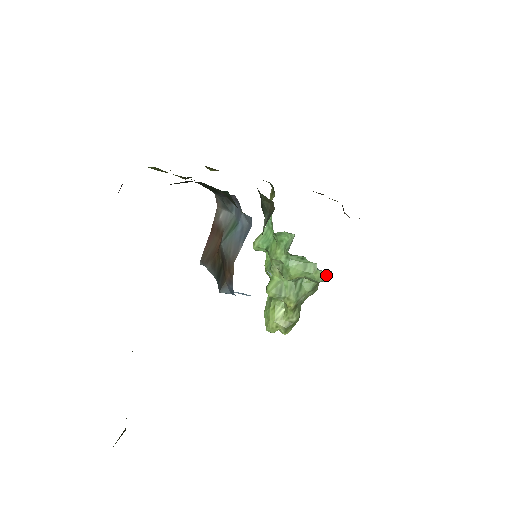
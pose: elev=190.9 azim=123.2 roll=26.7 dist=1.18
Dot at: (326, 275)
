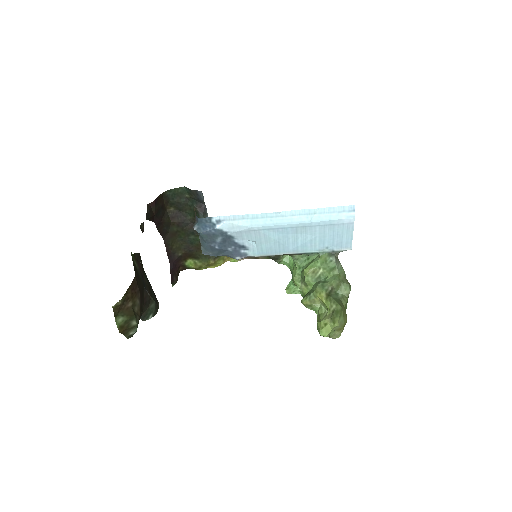
Dot at: (331, 255)
